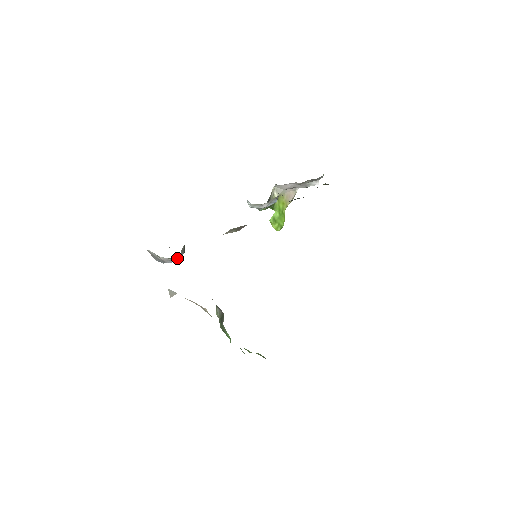
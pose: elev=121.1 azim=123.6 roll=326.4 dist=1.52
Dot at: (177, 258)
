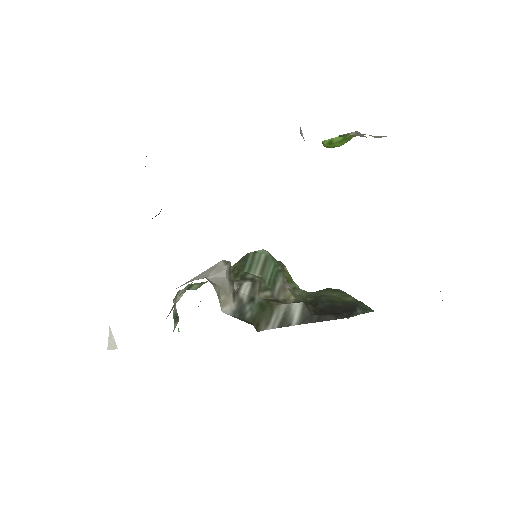
Dot at: occluded
